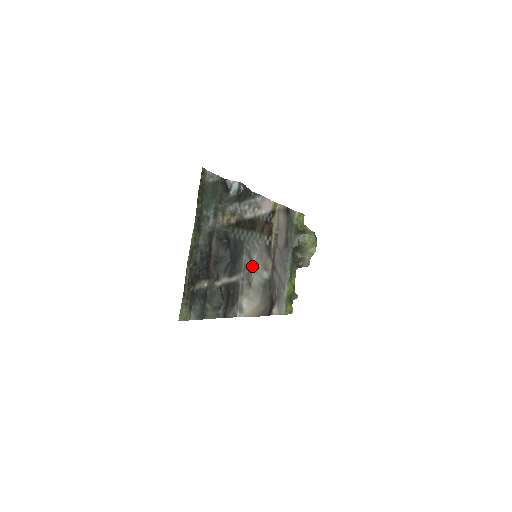
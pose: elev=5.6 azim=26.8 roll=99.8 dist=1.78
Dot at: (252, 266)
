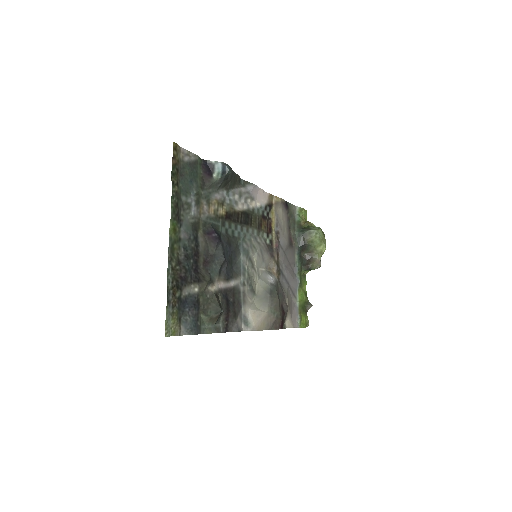
Dot at: (253, 269)
